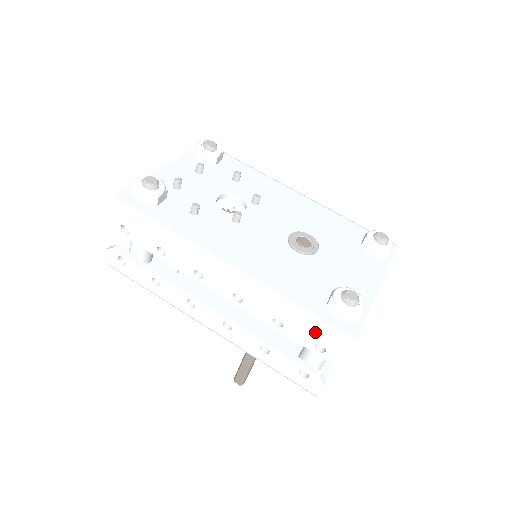
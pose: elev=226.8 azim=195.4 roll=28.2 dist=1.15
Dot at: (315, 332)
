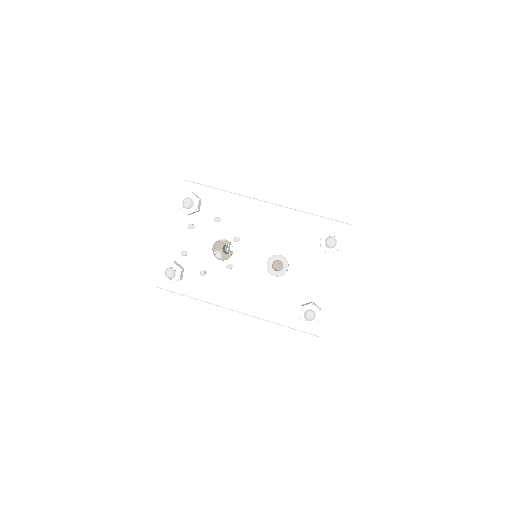
Dot at: occluded
